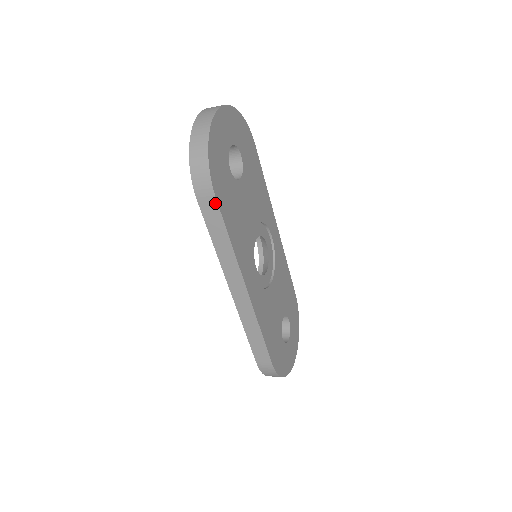
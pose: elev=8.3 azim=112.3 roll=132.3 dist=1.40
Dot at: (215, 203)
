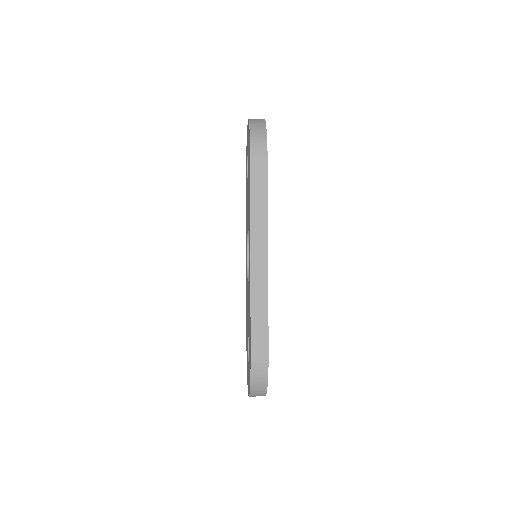
Dot at: (265, 161)
